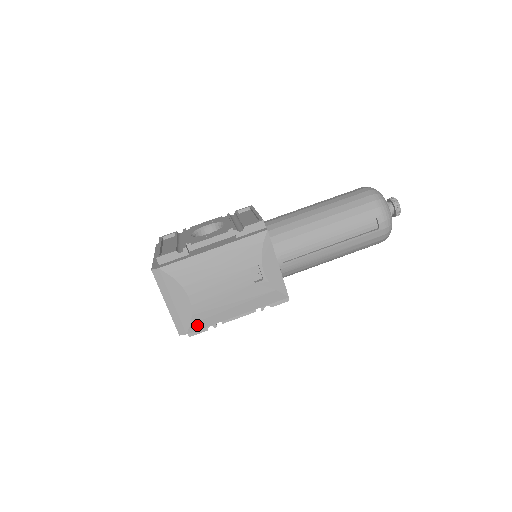
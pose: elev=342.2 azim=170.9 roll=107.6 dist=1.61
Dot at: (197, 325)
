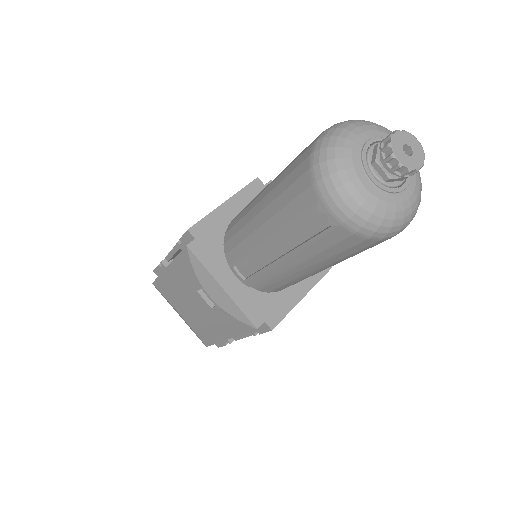
Dot at: (206, 341)
